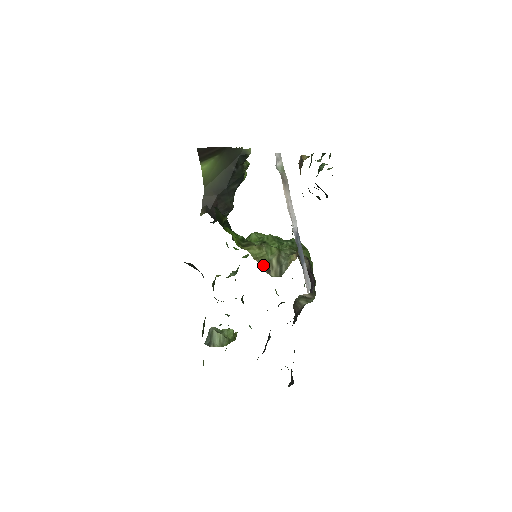
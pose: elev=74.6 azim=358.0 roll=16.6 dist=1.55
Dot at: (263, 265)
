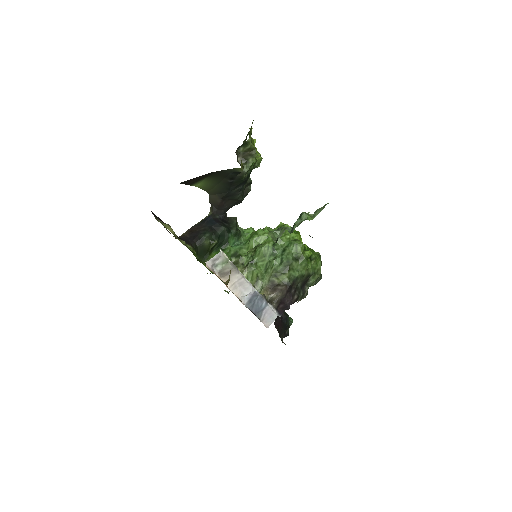
Dot at: occluded
